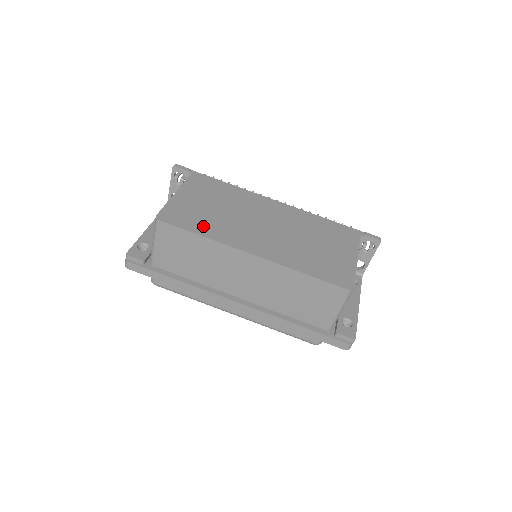
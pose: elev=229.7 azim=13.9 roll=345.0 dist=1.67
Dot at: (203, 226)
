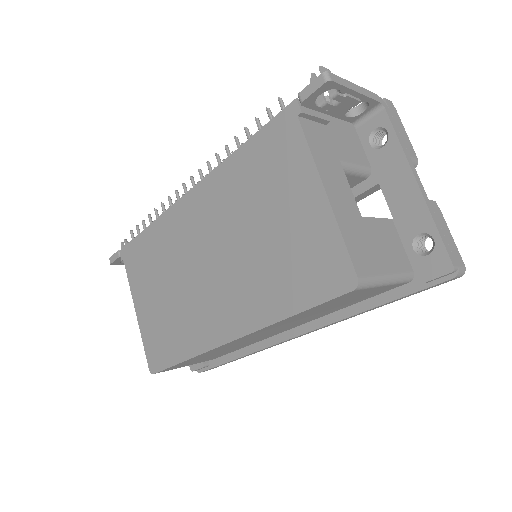
Dot at: (177, 342)
